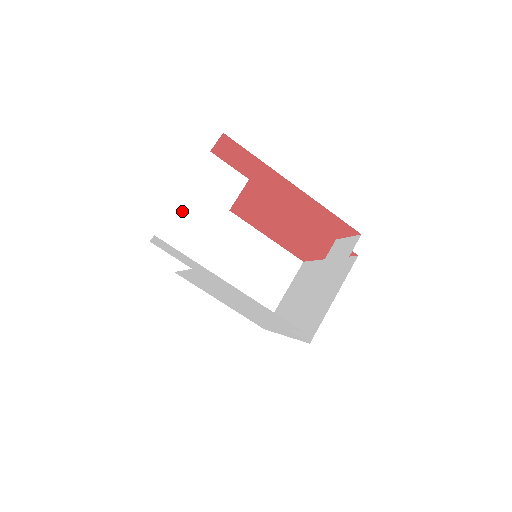
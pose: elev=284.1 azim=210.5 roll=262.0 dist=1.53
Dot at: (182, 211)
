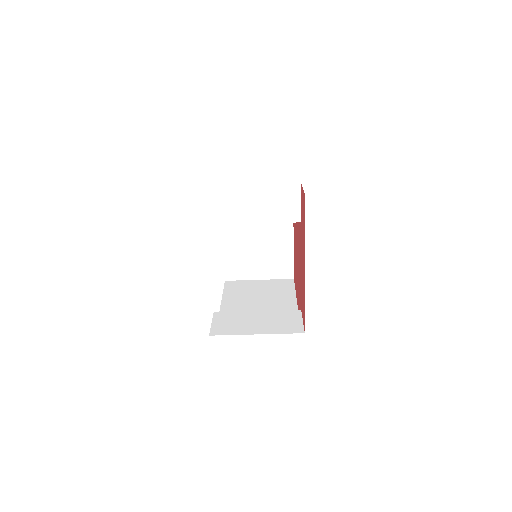
Dot at: (241, 192)
